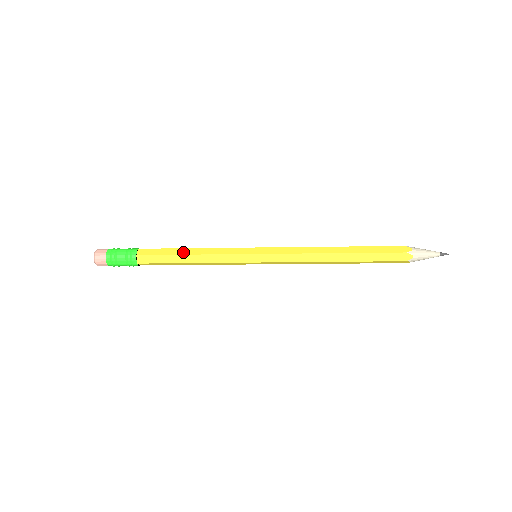
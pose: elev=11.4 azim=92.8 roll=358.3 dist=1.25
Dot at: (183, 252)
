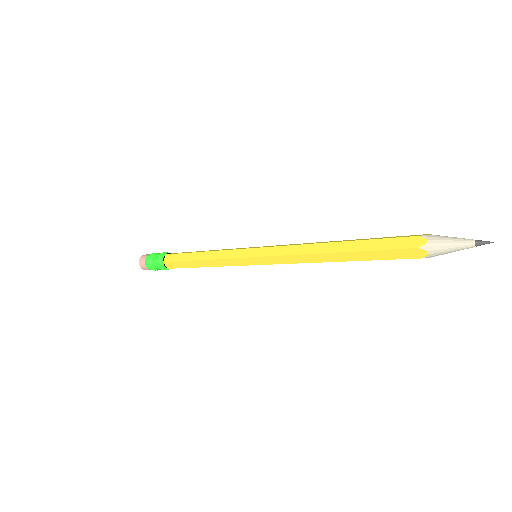
Dot at: (194, 257)
